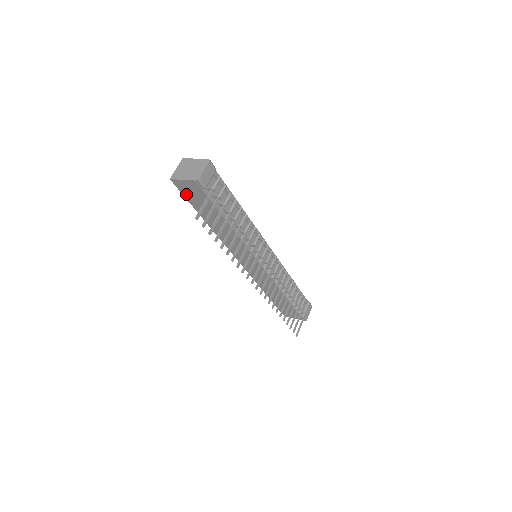
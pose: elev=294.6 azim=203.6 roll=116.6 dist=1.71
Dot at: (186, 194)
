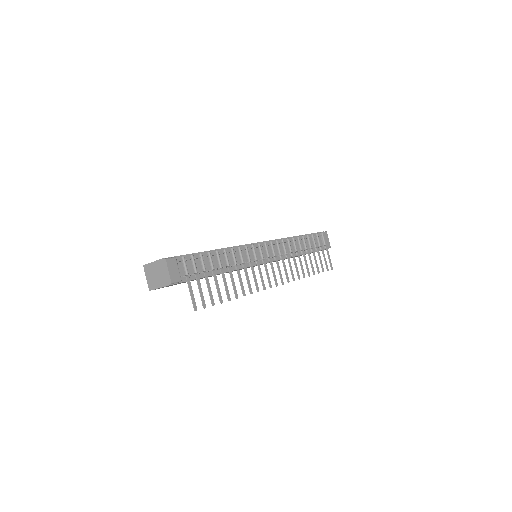
Dot at: occluded
